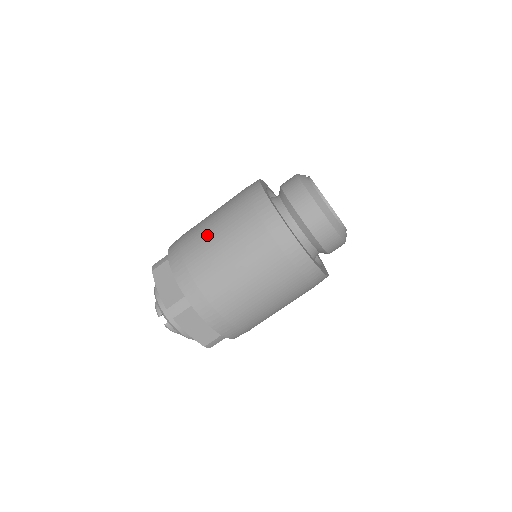
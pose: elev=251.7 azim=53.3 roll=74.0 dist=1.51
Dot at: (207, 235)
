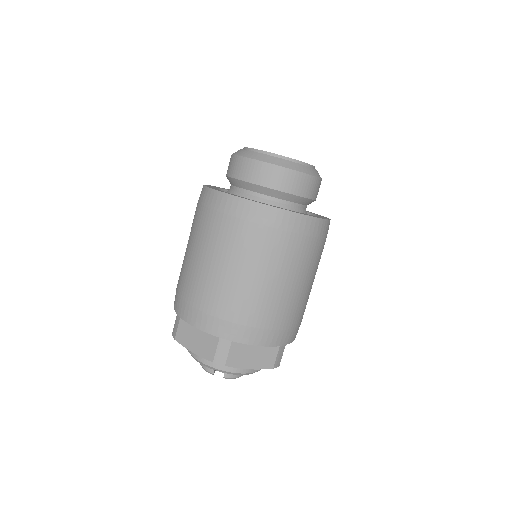
Dot at: (196, 268)
